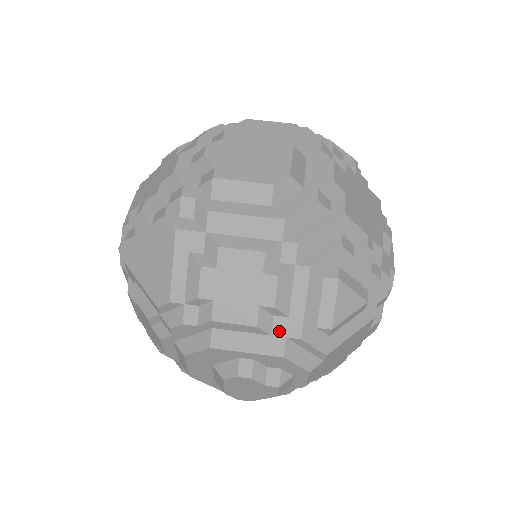
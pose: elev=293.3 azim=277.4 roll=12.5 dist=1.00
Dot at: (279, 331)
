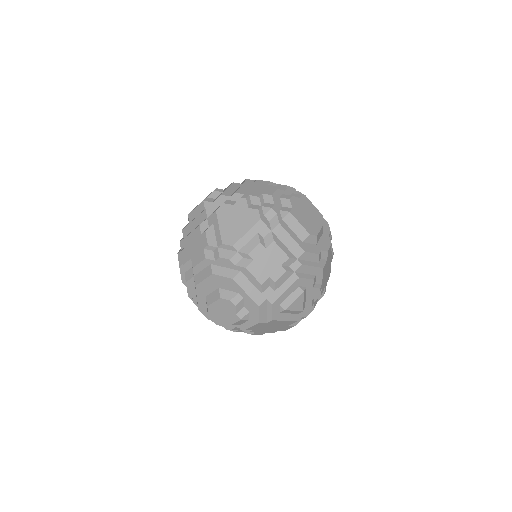
Dot at: (266, 294)
